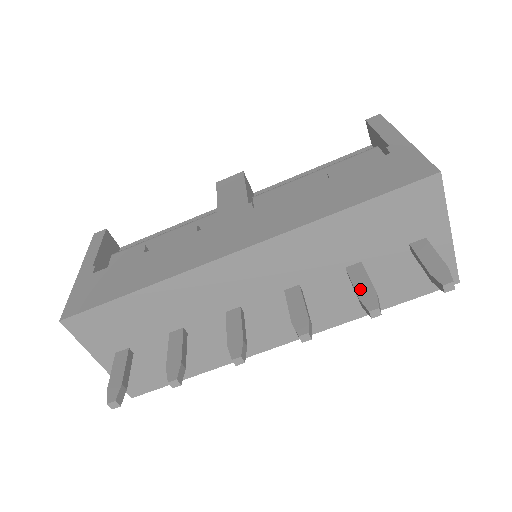
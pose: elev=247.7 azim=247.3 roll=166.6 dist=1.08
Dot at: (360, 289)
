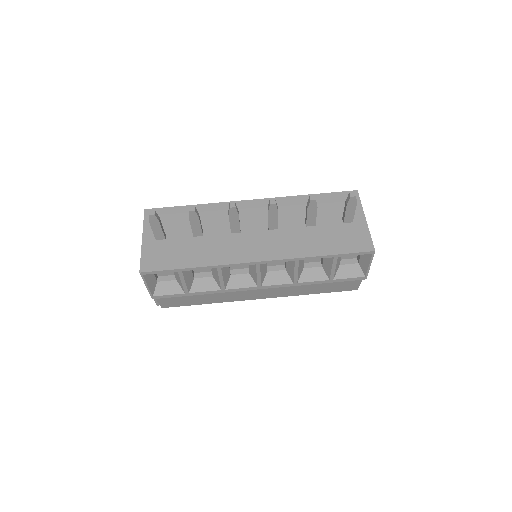
Dot at: occluded
